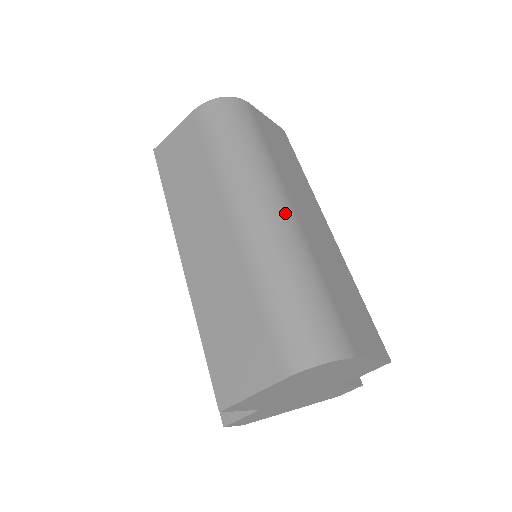
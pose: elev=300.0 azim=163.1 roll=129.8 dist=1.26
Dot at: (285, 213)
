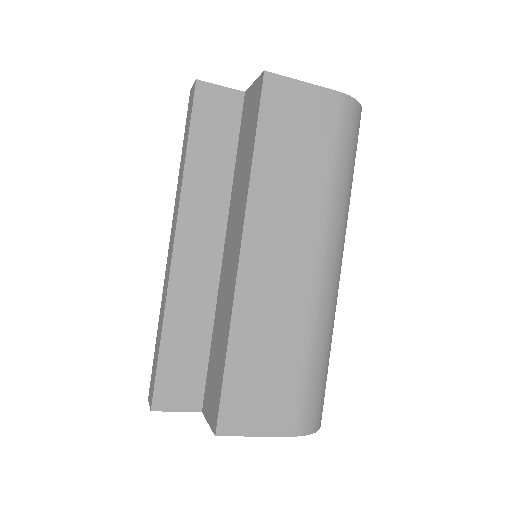
Dot at: occluded
